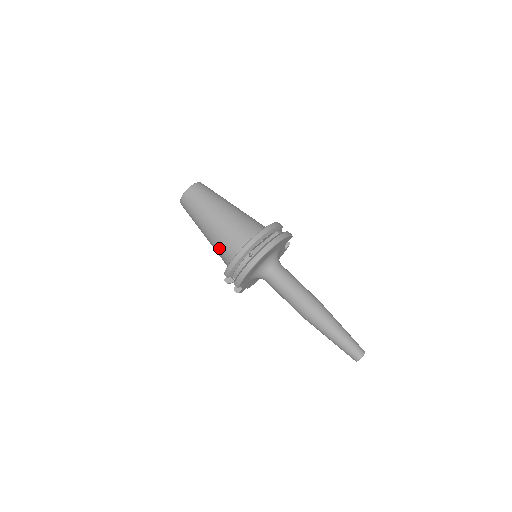
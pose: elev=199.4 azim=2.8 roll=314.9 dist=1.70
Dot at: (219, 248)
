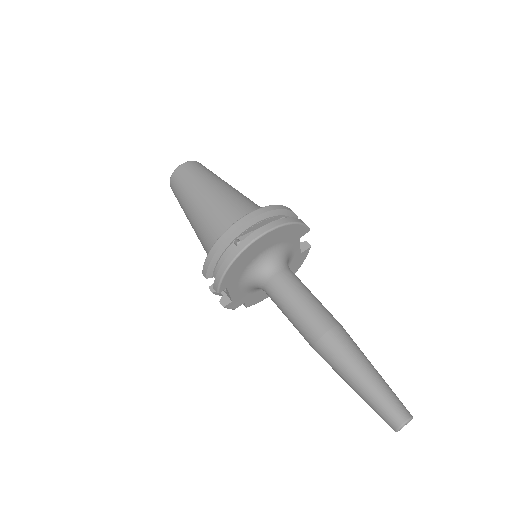
Dot at: (203, 239)
